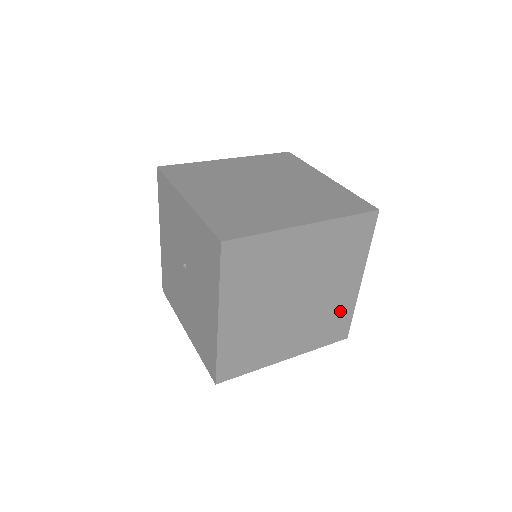
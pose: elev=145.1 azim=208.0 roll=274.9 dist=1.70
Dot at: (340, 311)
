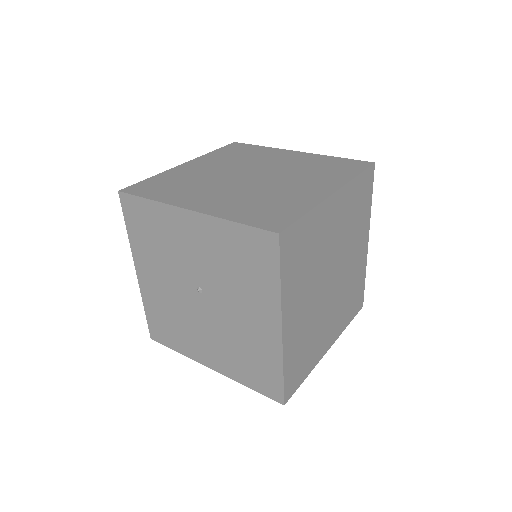
Dot at: (358, 280)
